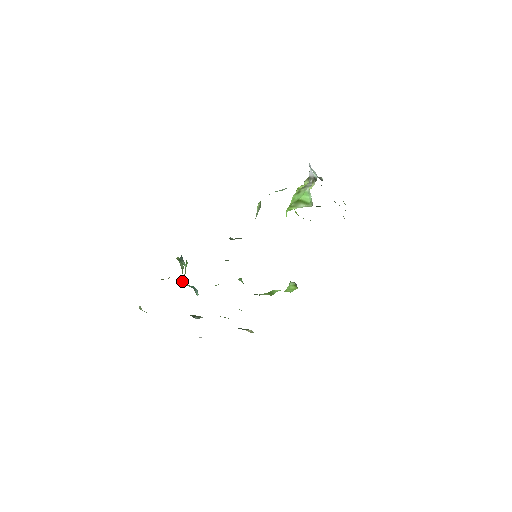
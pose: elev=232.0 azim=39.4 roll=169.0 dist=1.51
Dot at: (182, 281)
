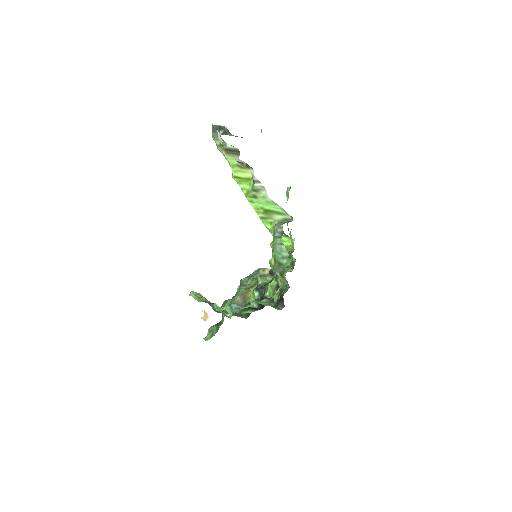
Dot at: occluded
